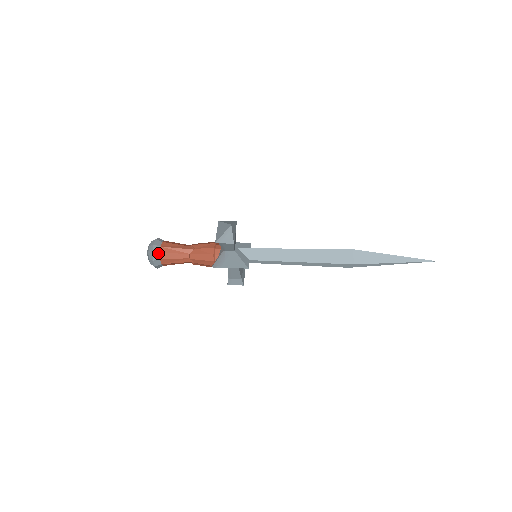
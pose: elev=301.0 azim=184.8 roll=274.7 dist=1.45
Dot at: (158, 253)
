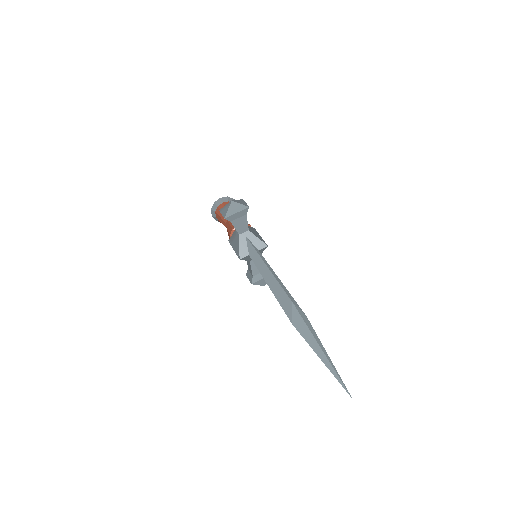
Dot at: (217, 206)
